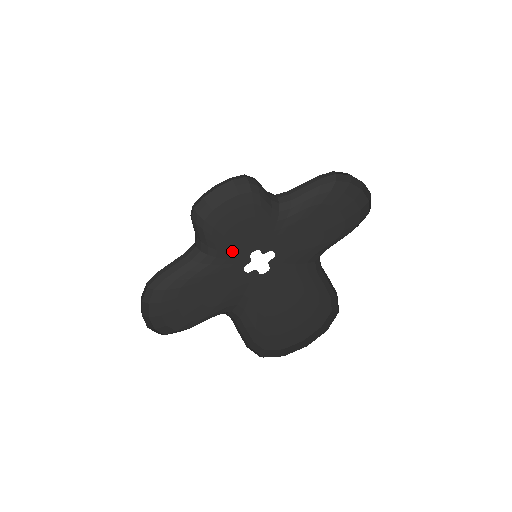
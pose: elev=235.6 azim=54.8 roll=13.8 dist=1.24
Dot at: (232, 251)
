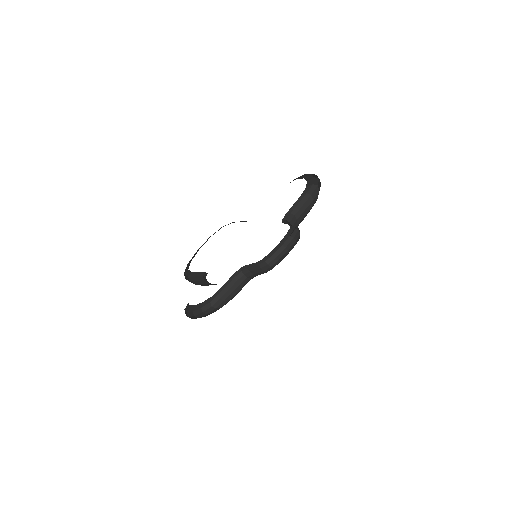
Dot at: occluded
